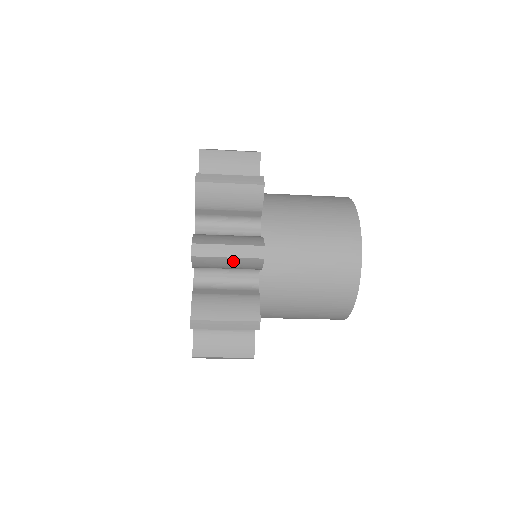
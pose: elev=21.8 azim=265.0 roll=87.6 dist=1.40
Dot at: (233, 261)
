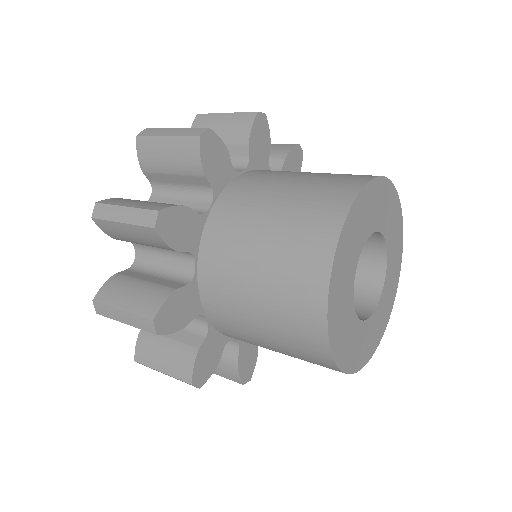
Dot at: occluded
